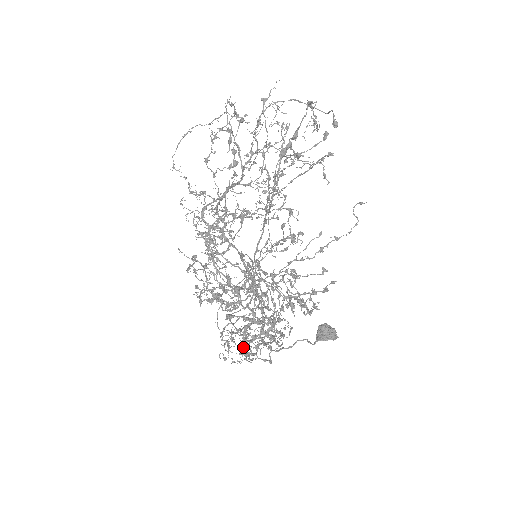
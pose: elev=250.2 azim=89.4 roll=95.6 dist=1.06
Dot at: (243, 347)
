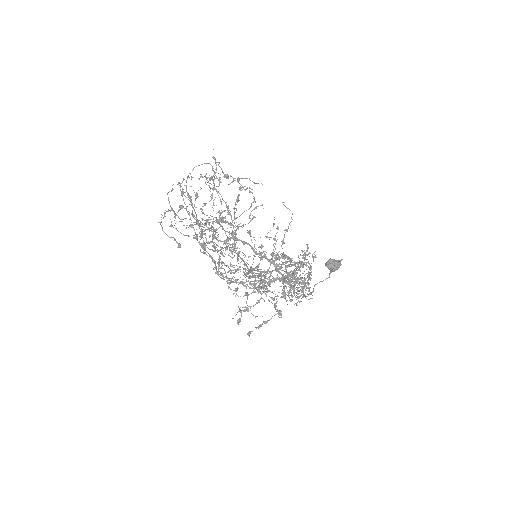
Dot at: (294, 294)
